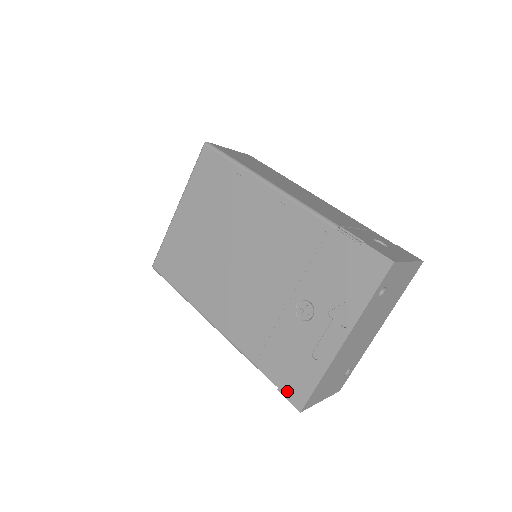
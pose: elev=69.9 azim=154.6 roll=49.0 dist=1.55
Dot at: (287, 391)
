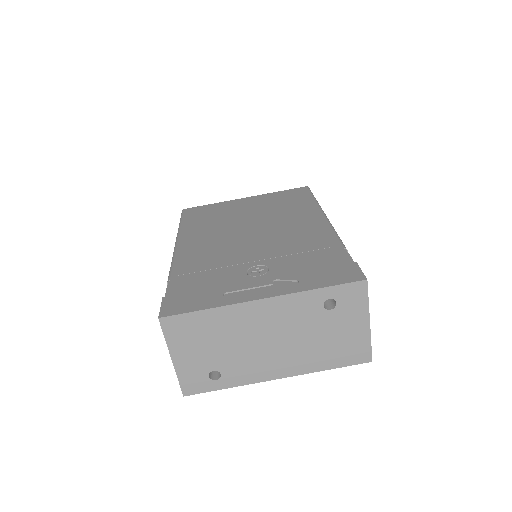
Dot at: (170, 301)
